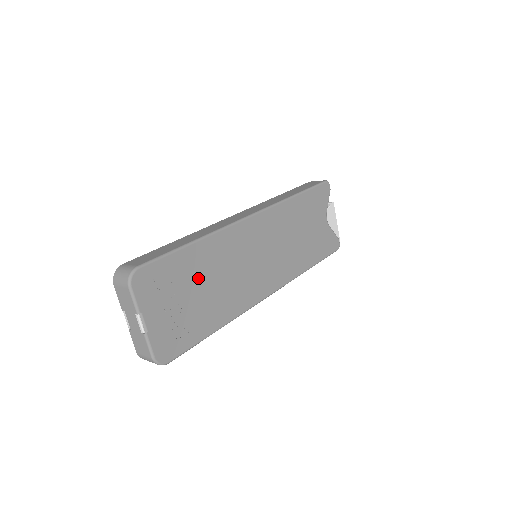
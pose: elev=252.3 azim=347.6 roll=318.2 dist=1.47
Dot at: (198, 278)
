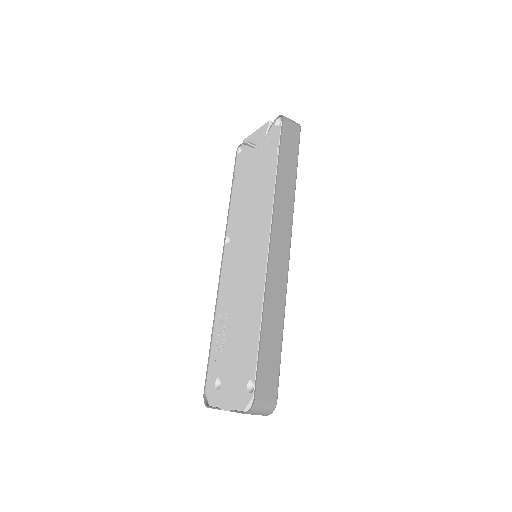
Dot at: occluded
